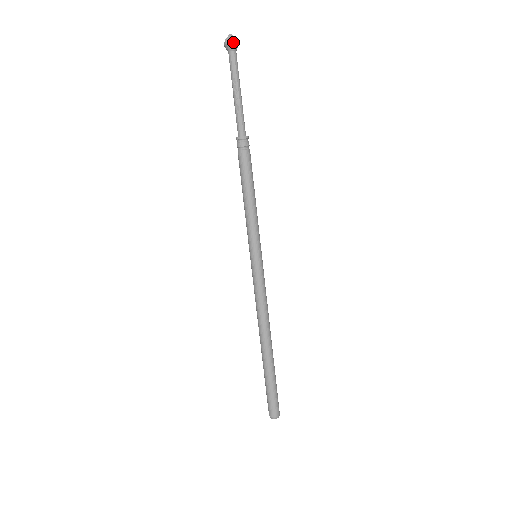
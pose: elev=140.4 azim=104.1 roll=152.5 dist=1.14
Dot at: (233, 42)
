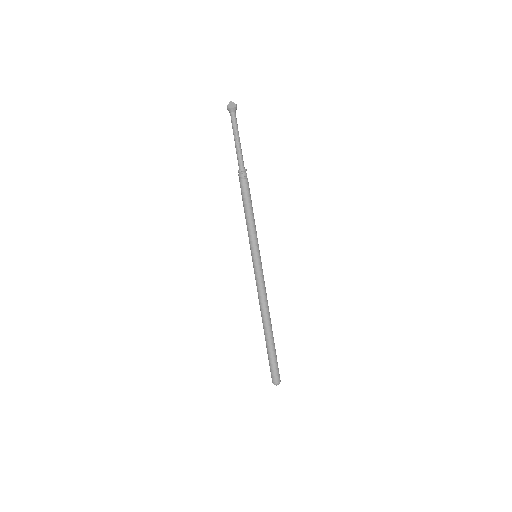
Dot at: (233, 106)
